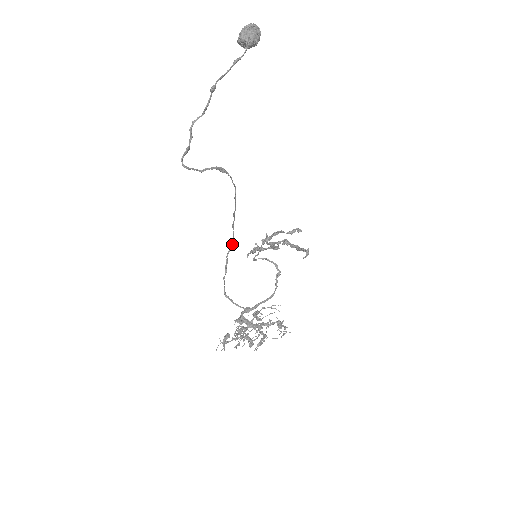
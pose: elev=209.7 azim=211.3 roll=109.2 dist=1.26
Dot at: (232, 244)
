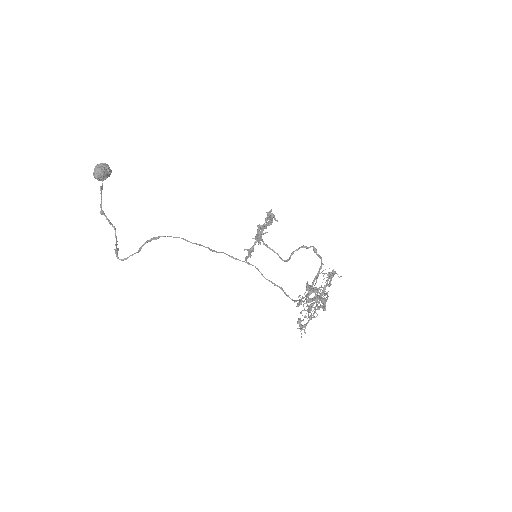
Dot at: occluded
